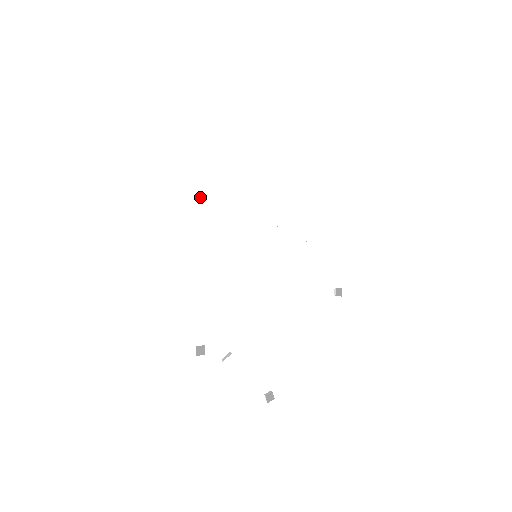
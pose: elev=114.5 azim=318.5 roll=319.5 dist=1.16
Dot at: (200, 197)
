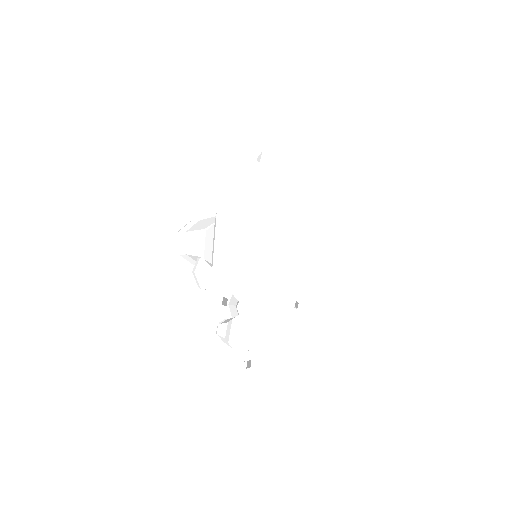
Dot at: (252, 192)
